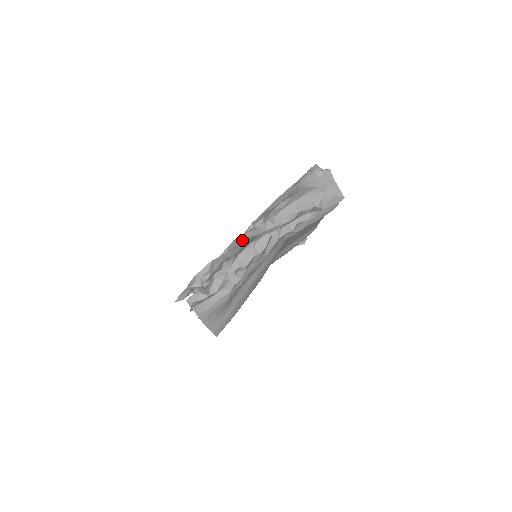
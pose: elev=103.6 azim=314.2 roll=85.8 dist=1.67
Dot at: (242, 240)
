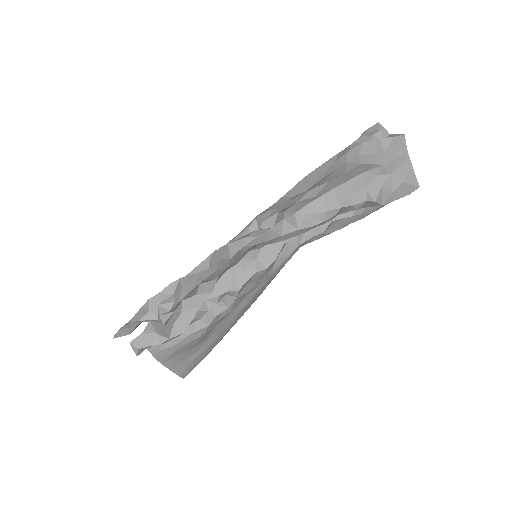
Dot at: (235, 251)
